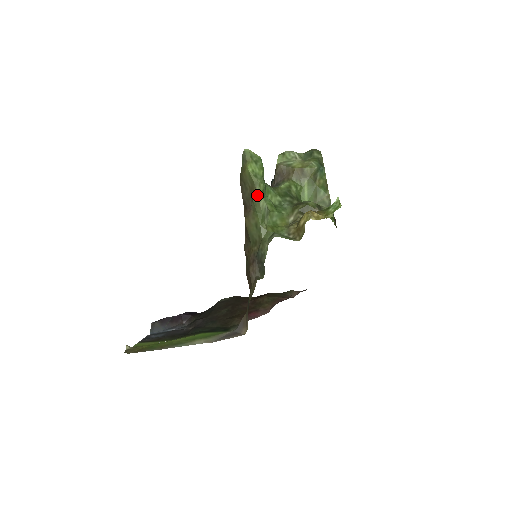
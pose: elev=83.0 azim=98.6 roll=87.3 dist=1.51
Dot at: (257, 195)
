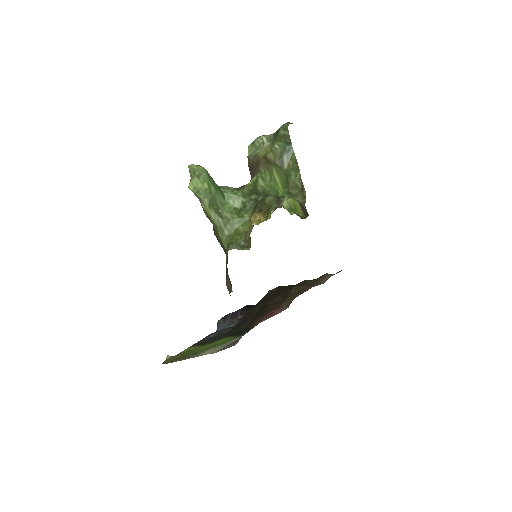
Dot at: (205, 211)
